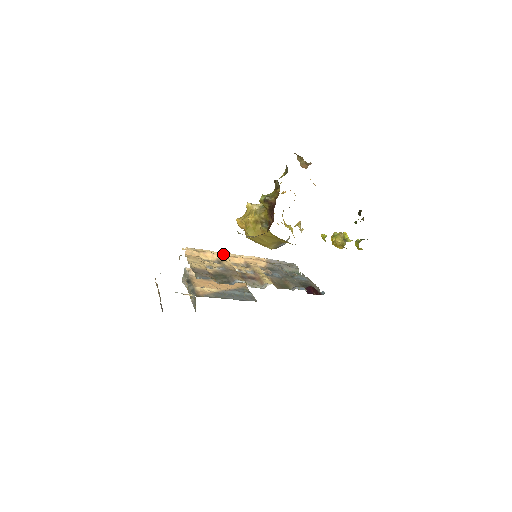
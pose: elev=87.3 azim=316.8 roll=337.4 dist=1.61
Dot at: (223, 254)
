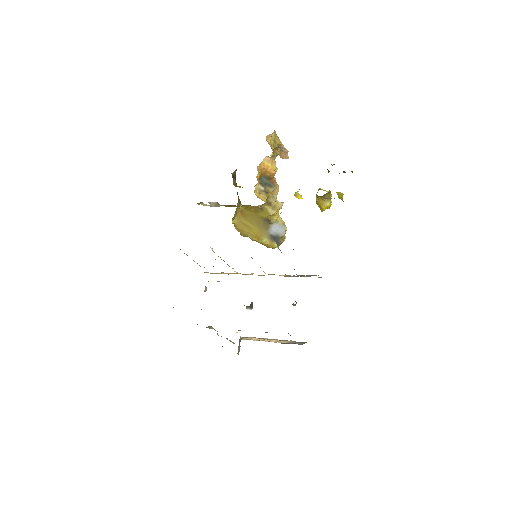
Dot at: occluded
